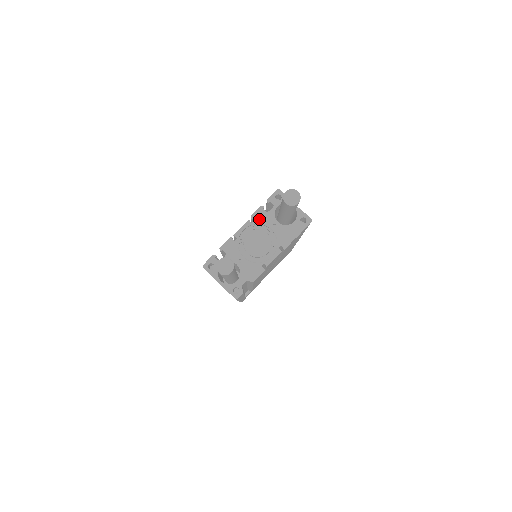
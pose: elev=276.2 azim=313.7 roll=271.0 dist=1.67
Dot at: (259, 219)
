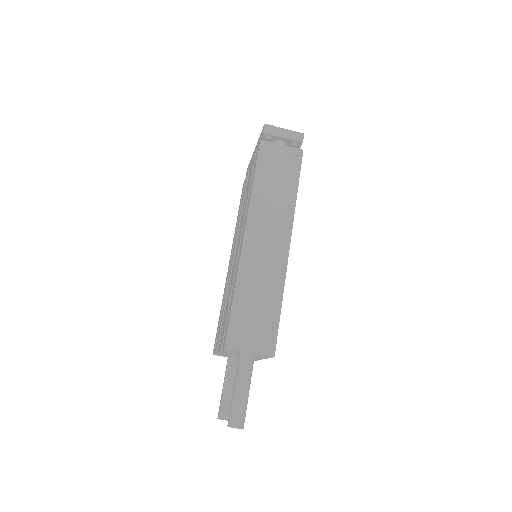
Dot at: (228, 352)
